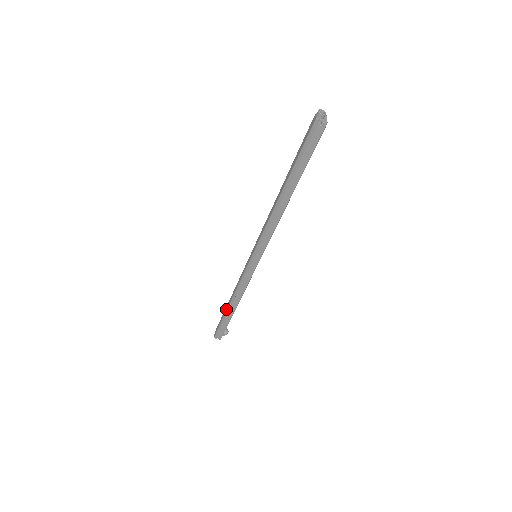
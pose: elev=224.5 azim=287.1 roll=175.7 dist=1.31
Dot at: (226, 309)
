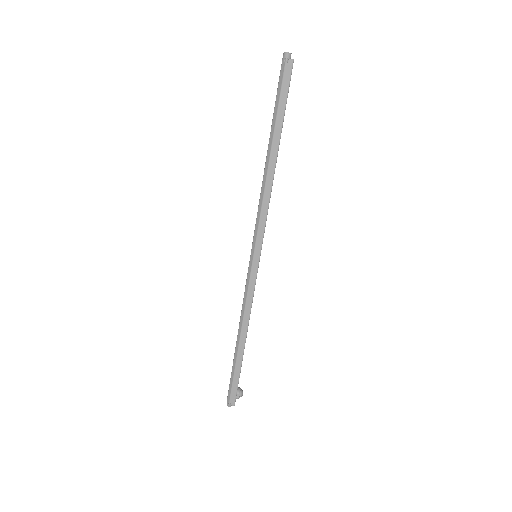
Dot at: occluded
